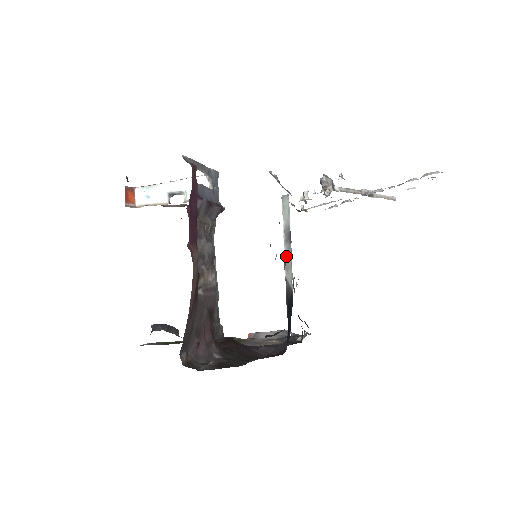
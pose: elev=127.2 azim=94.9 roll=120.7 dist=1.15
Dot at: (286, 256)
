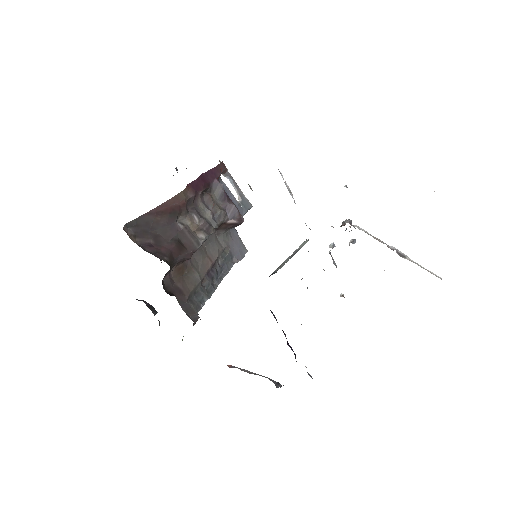
Dot at: (285, 261)
